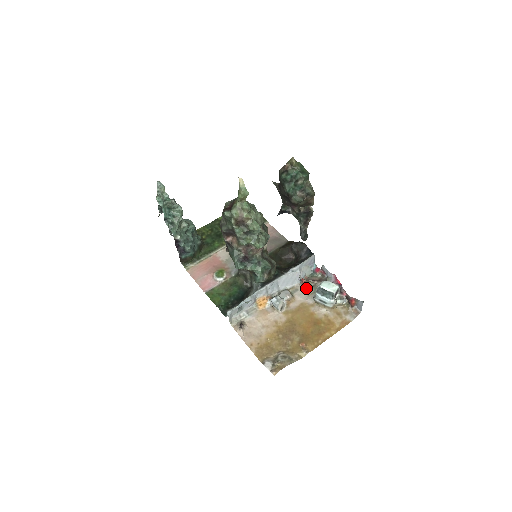
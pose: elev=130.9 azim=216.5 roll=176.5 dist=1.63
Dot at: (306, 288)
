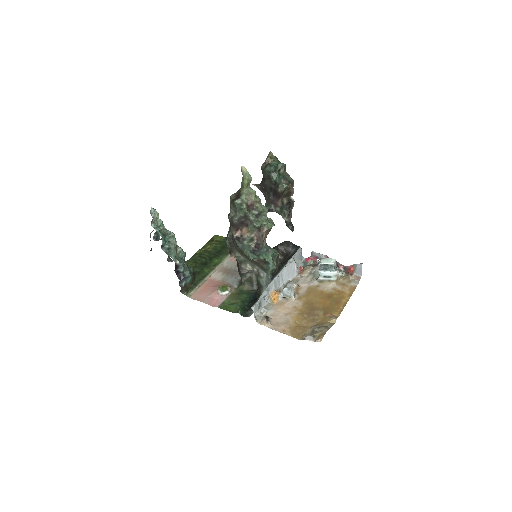
Dot at: (305, 276)
